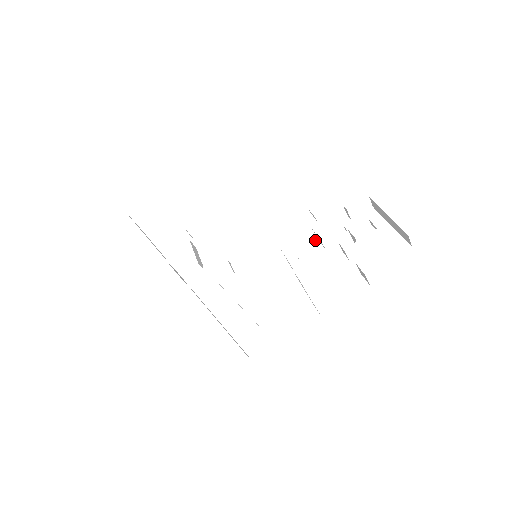
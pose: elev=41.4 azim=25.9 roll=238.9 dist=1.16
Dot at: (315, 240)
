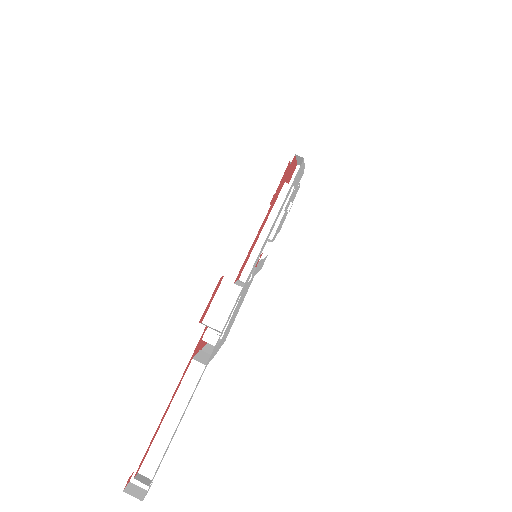
Dot at: occluded
